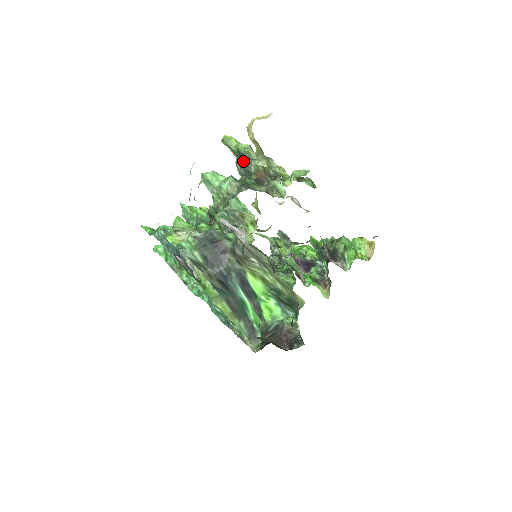
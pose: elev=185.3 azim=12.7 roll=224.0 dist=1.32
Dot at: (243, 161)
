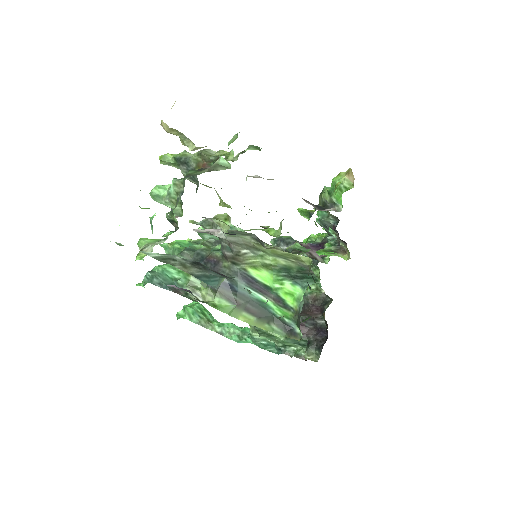
Dot at: (183, 165)
